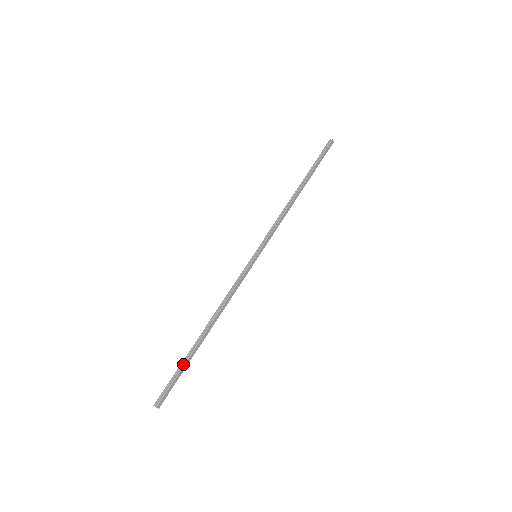
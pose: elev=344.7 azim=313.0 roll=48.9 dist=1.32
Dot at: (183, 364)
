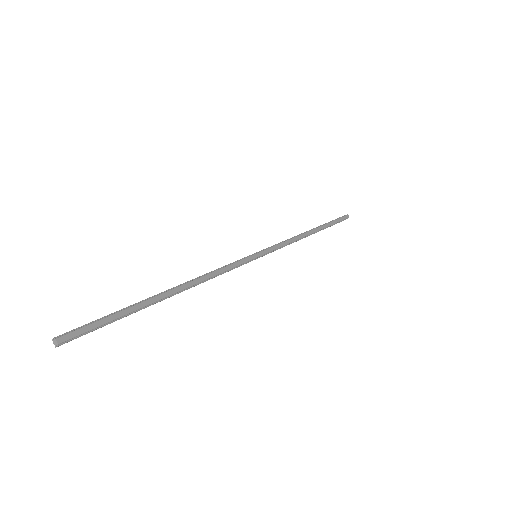
Dot at: occluded
